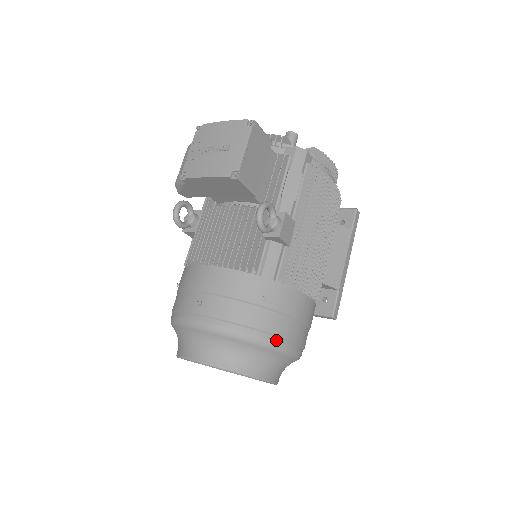
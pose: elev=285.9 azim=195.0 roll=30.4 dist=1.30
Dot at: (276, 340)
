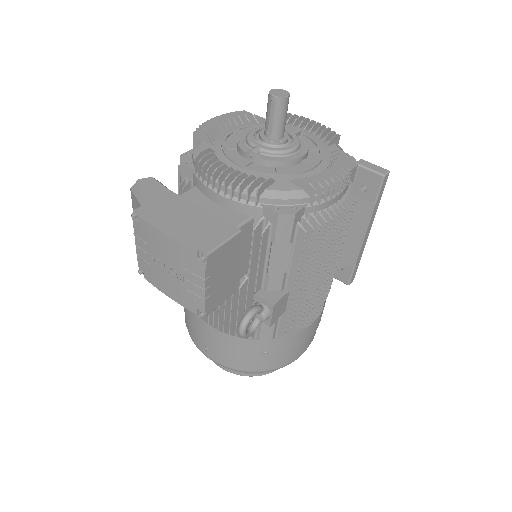
Dot at: (284, 365)
